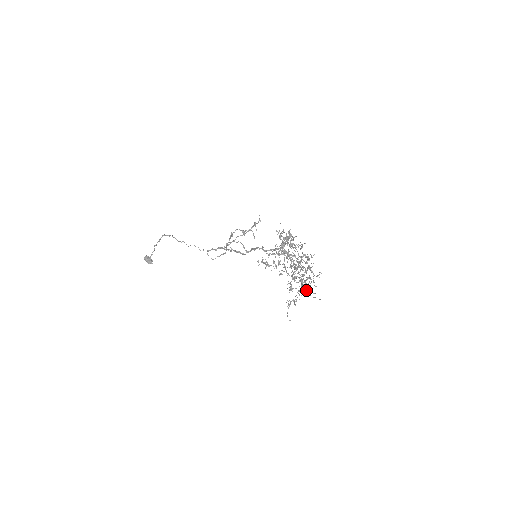
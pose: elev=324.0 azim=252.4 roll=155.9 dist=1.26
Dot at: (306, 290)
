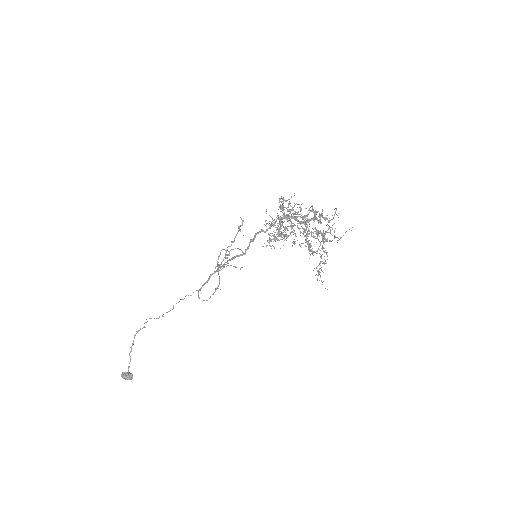
Dot at: occluded
